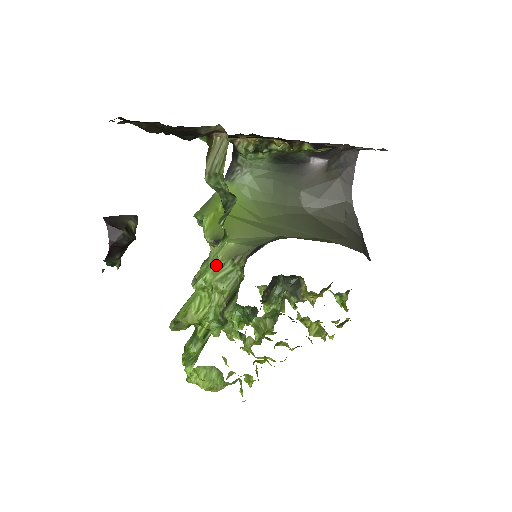
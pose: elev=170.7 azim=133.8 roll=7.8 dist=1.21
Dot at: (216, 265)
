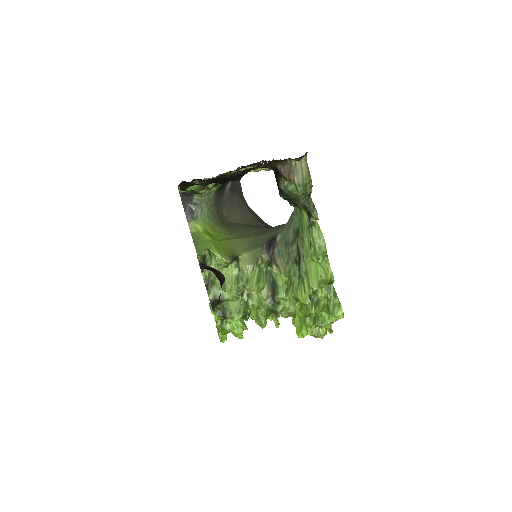
Dot at: (246, 274)
